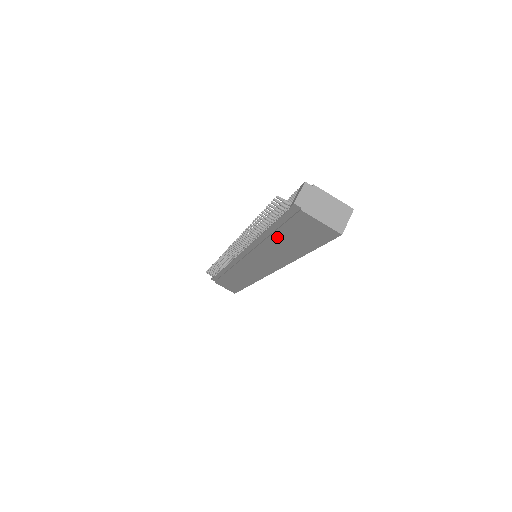
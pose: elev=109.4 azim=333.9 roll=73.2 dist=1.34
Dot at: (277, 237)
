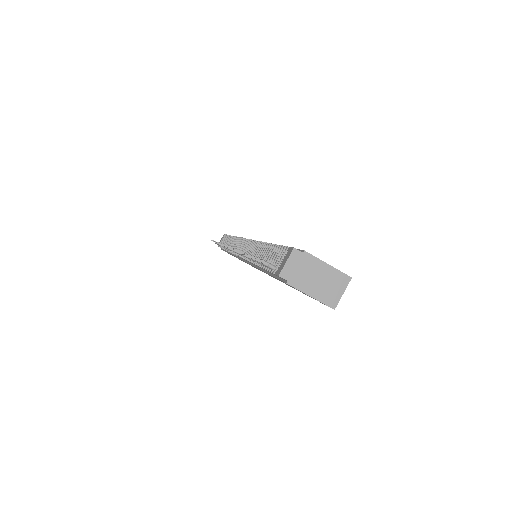
Dot at: occluded
